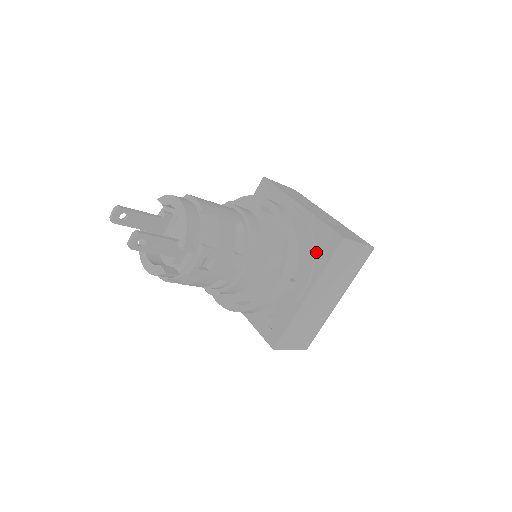
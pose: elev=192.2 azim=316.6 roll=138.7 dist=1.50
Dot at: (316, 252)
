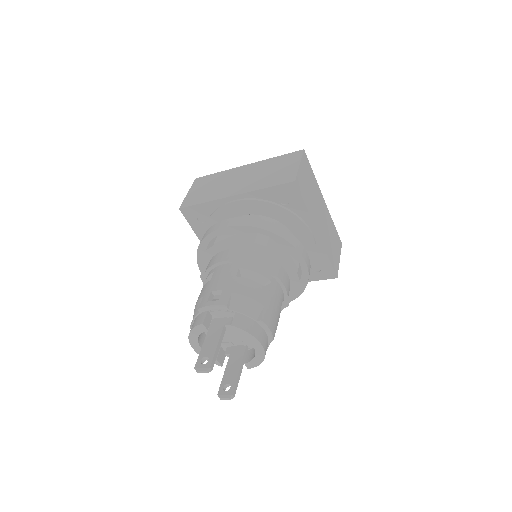
Dot at: occluded
